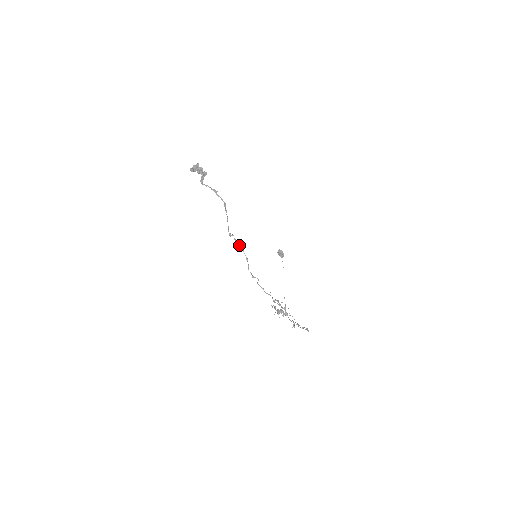
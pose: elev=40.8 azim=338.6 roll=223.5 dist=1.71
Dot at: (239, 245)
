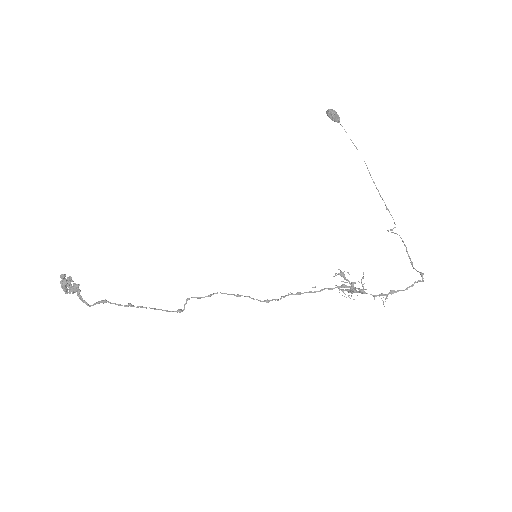
Dot at: (209, 296)
